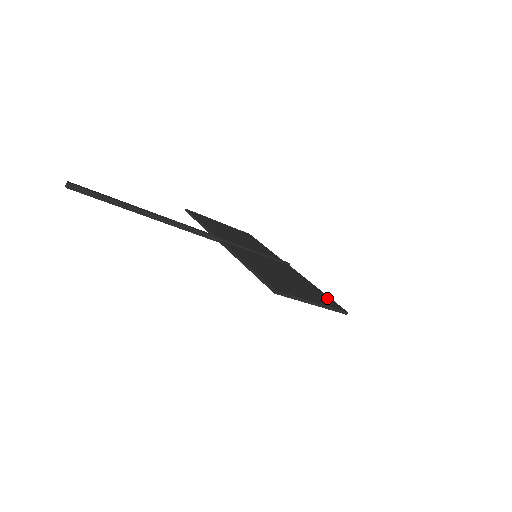
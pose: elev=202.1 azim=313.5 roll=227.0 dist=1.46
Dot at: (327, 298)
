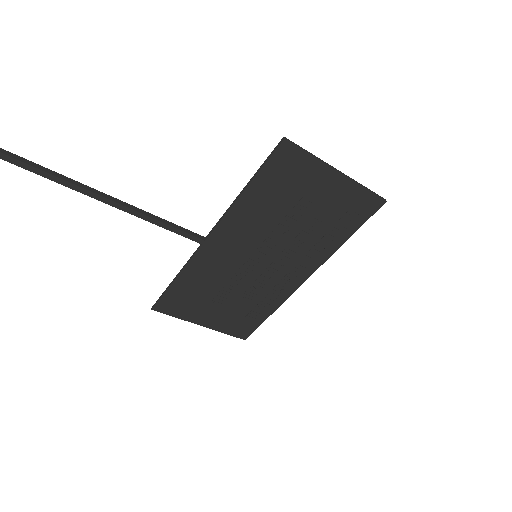
Dot at: (355, 215)
